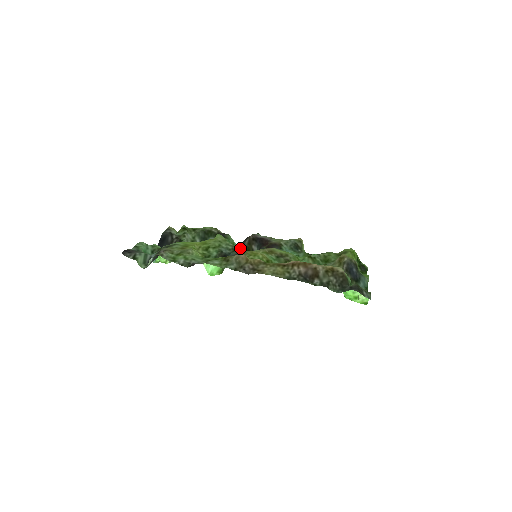
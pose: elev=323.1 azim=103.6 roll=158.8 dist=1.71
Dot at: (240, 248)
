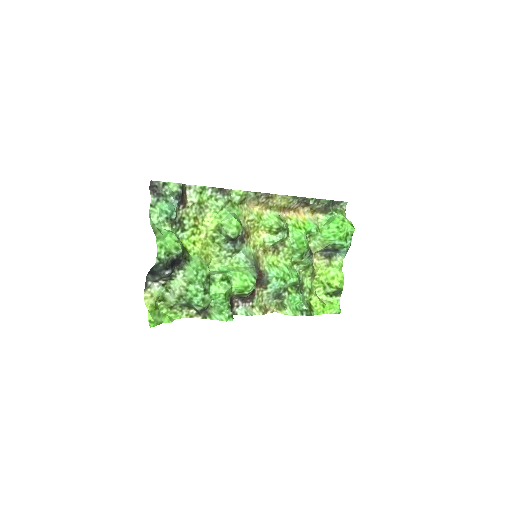
Dot at: (233, 294)
